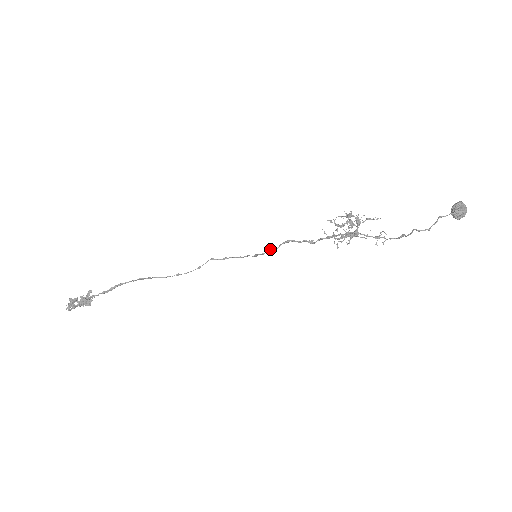
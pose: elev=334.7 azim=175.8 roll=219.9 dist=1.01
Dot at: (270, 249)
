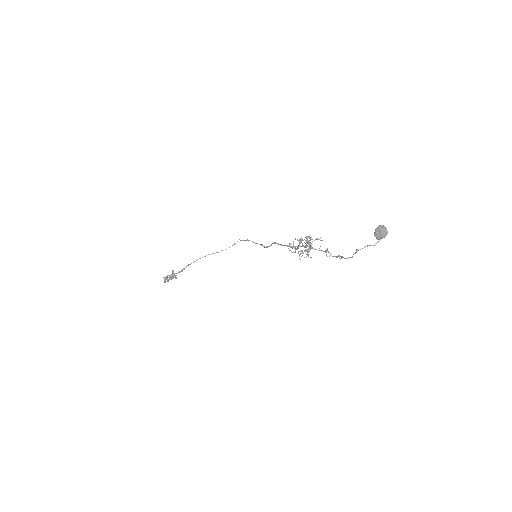
Dot at: (267, 246)
